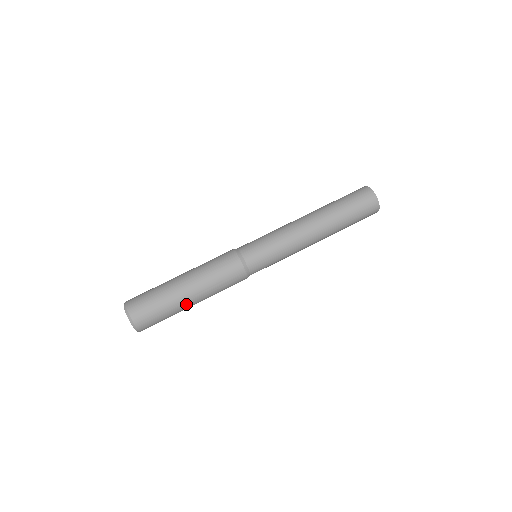
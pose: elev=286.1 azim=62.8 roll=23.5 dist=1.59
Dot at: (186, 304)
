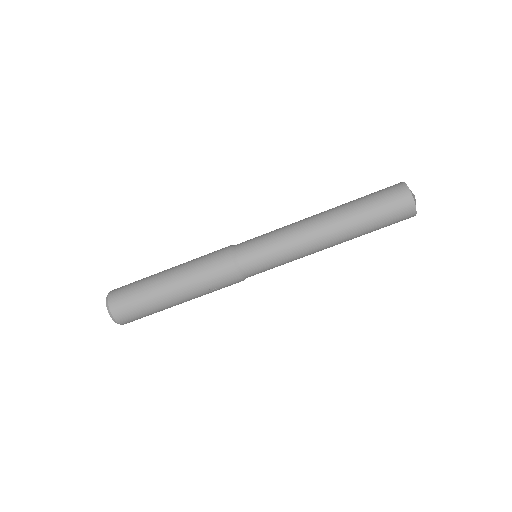
Dot at: (175, 305)
